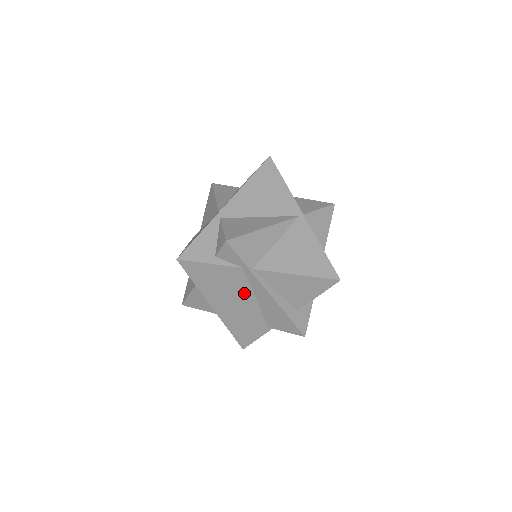
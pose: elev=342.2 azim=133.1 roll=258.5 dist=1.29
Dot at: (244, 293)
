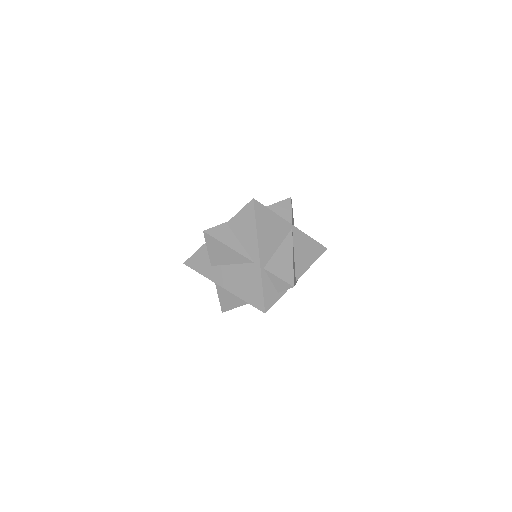
Dot at: occluded
